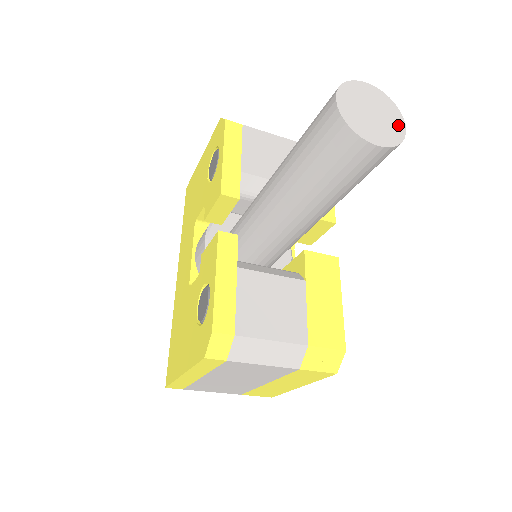
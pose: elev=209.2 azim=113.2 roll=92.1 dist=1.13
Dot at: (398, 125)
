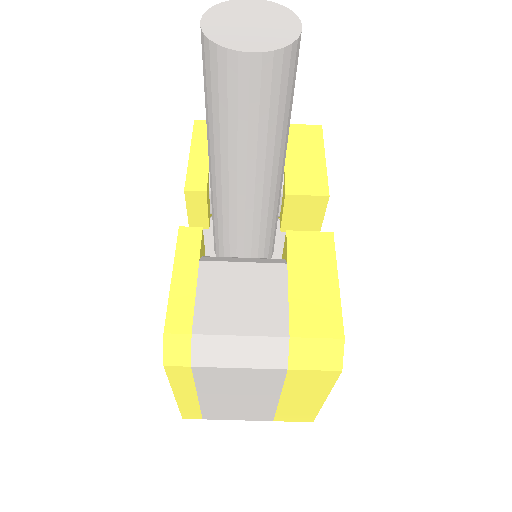
Dot at: (290, 28)
